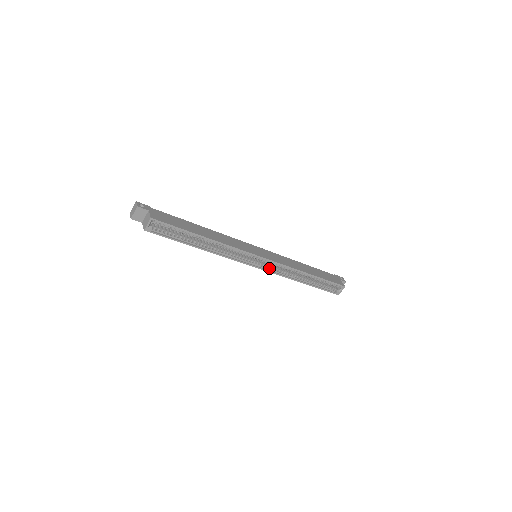
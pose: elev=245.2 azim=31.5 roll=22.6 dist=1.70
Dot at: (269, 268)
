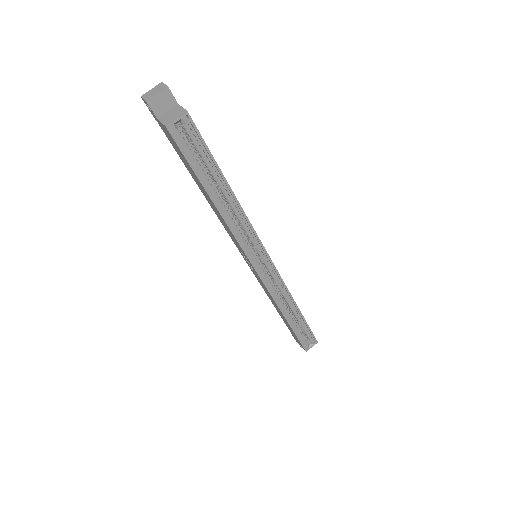
Dot at: (265, 279)
